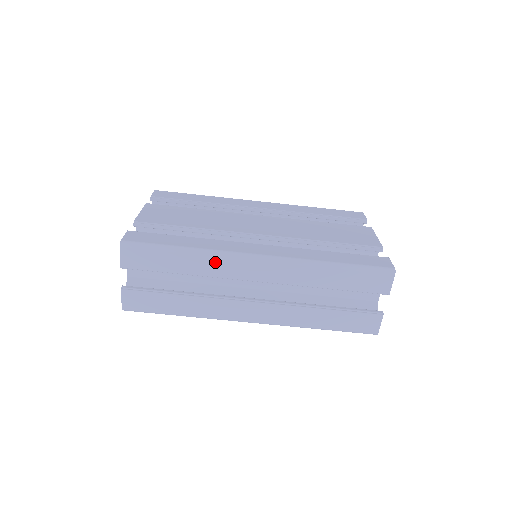
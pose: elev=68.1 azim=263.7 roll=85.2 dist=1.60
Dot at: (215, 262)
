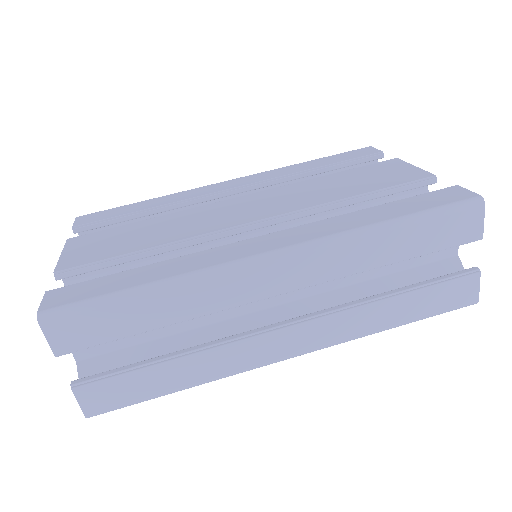
Dot at: (206, 289)
